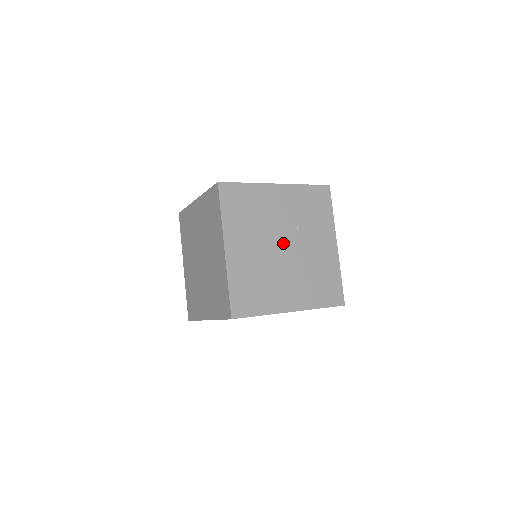
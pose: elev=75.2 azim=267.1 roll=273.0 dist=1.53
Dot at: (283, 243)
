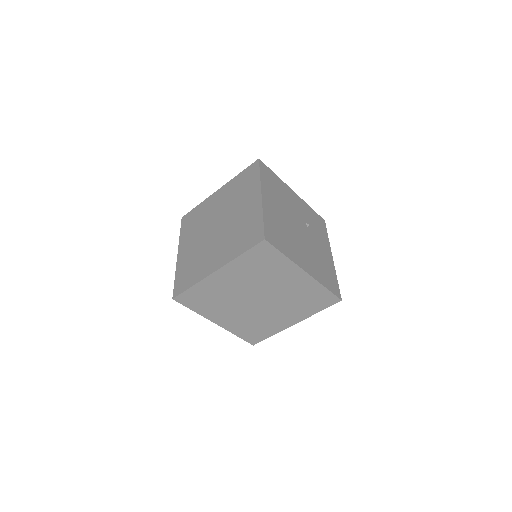
Dot at: (299, 225)
